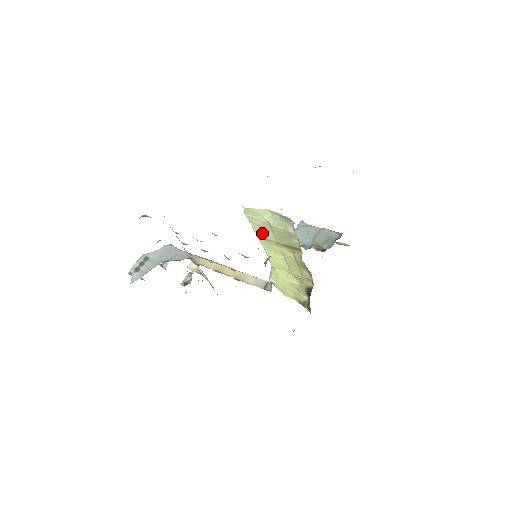
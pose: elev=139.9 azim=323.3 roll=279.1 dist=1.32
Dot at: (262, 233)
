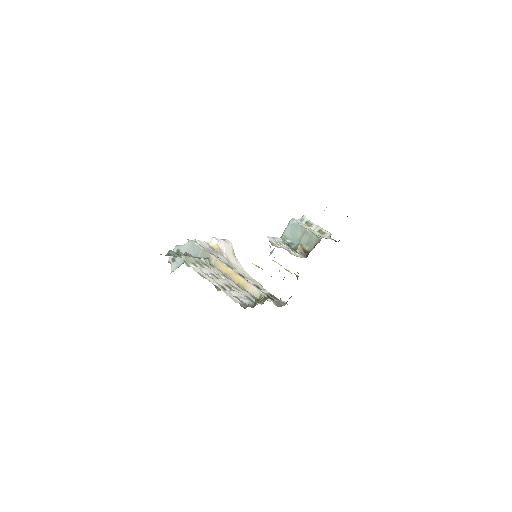
Dot at: occluded
